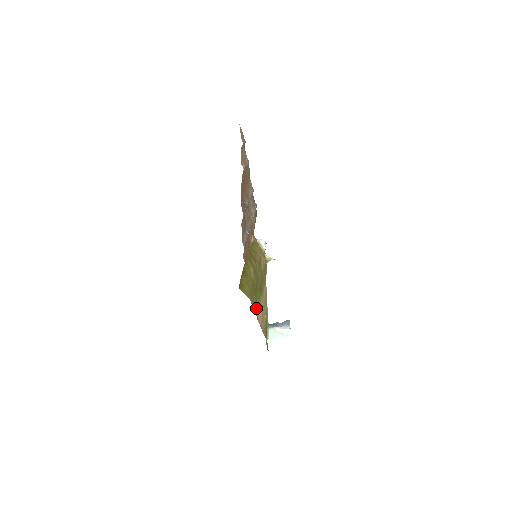
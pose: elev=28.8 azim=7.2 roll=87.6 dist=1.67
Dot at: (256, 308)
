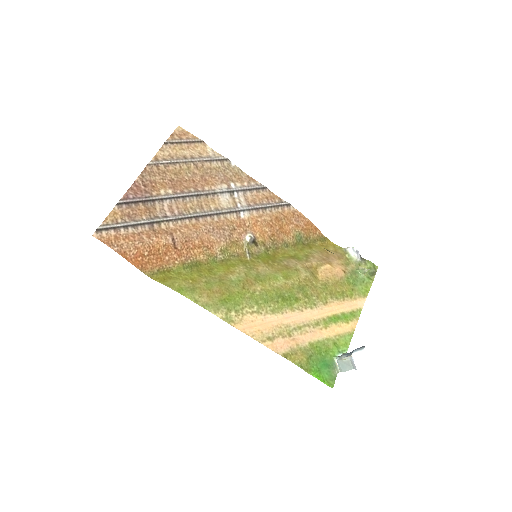
Dot at: (226, 310)
